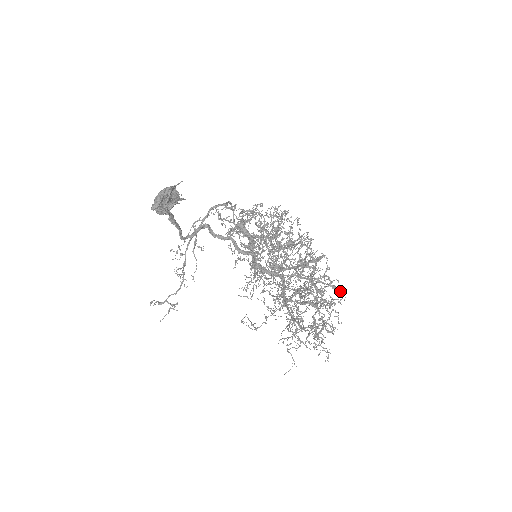
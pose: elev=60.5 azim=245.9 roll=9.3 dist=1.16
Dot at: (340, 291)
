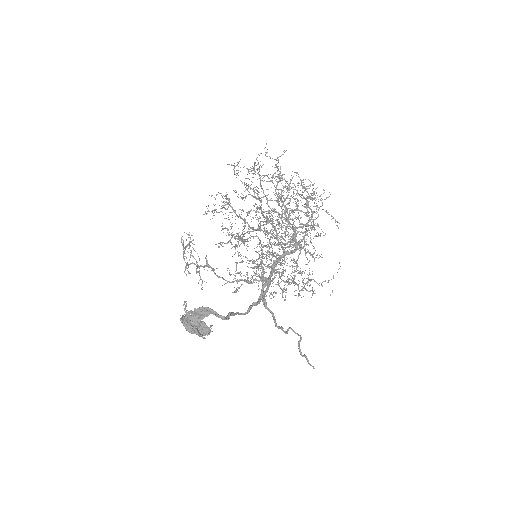
Dot at: (254, 163)
